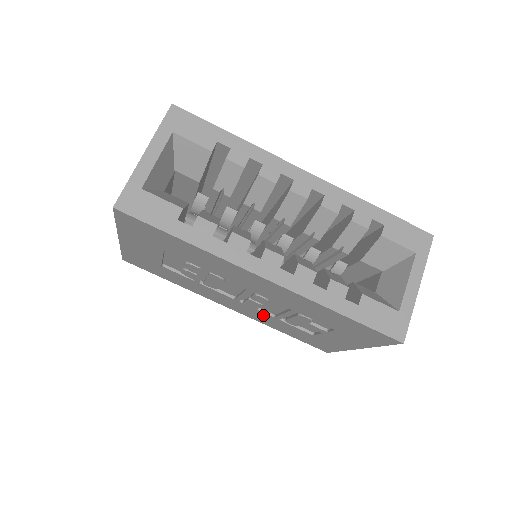
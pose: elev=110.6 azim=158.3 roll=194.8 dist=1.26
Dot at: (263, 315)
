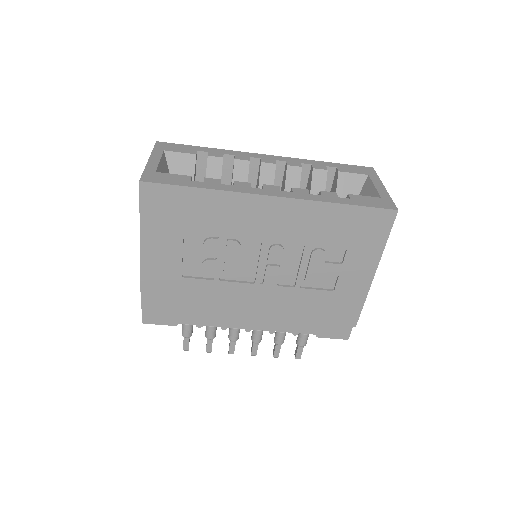
Dot at: (284, 295)
